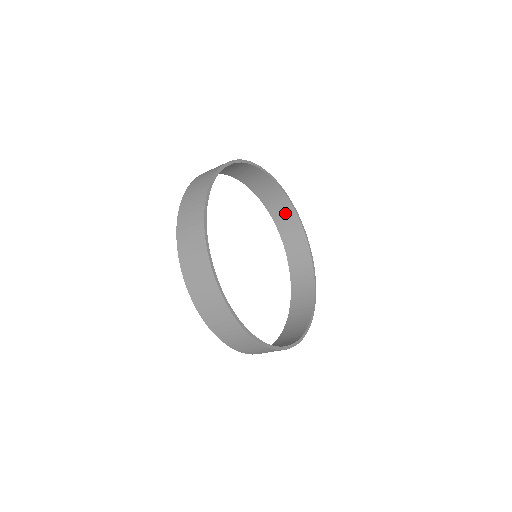
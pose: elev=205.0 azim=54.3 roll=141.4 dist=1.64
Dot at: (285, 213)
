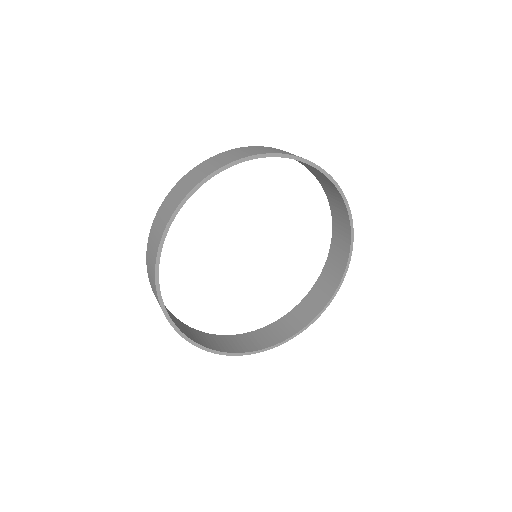
Dot at: (341, 213)
